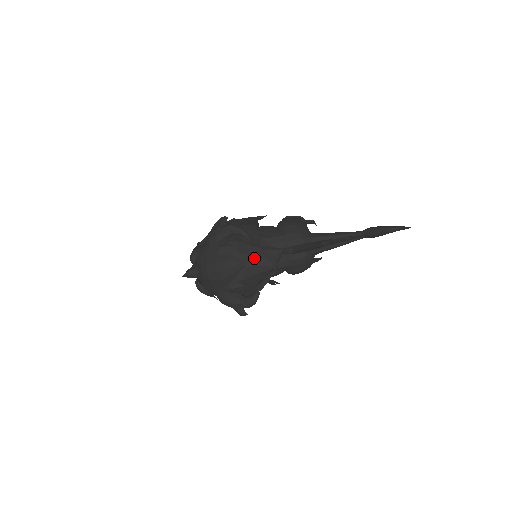
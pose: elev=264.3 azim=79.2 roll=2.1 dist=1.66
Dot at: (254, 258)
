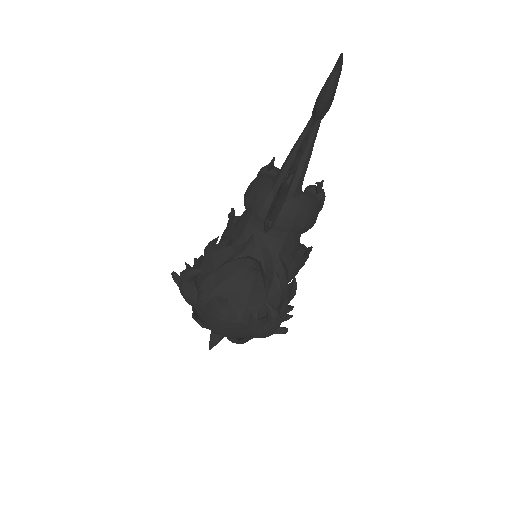
Dot at: (231, 278)
